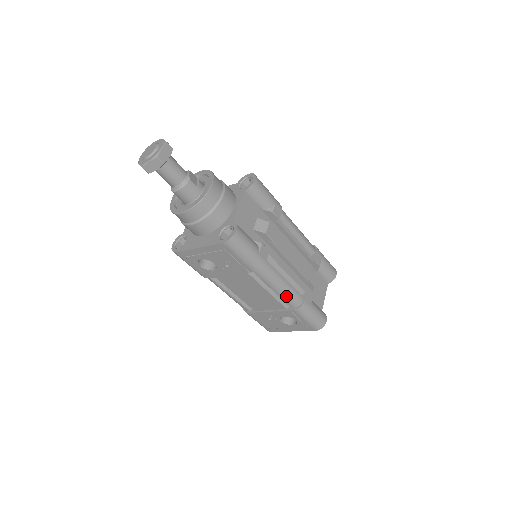
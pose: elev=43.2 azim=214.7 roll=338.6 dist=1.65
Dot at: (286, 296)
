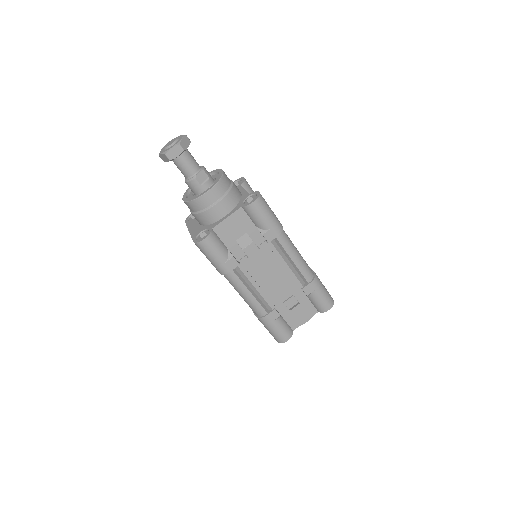
Dot at: (249, 304)
